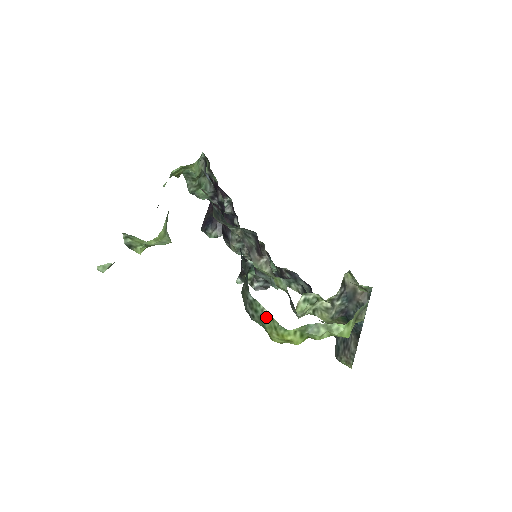
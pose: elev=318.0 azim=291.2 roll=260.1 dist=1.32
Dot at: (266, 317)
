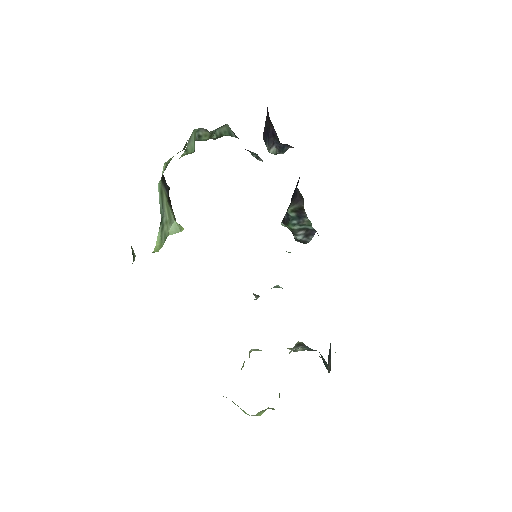
Dot at: occluded
